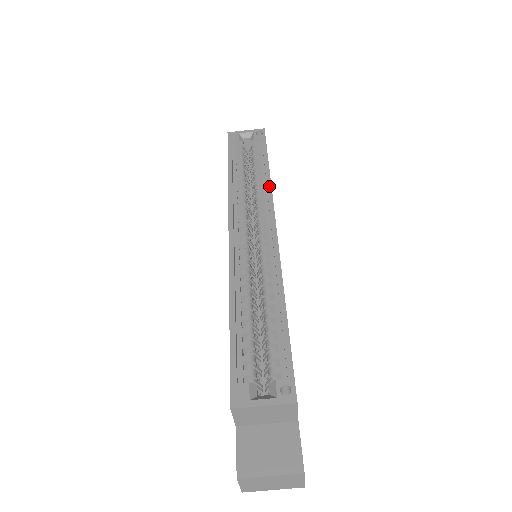
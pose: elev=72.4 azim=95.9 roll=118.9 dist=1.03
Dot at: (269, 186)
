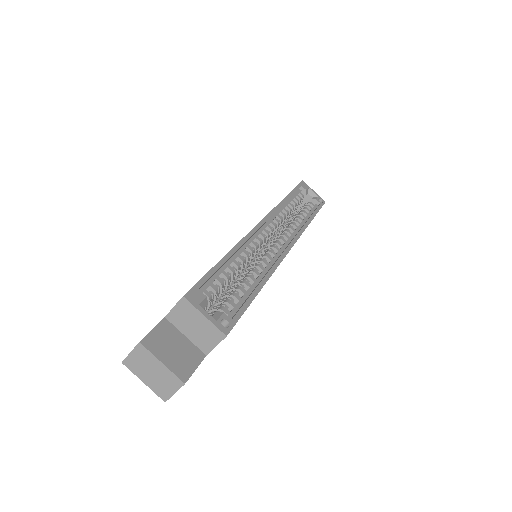
Dot at: (304, 228)
